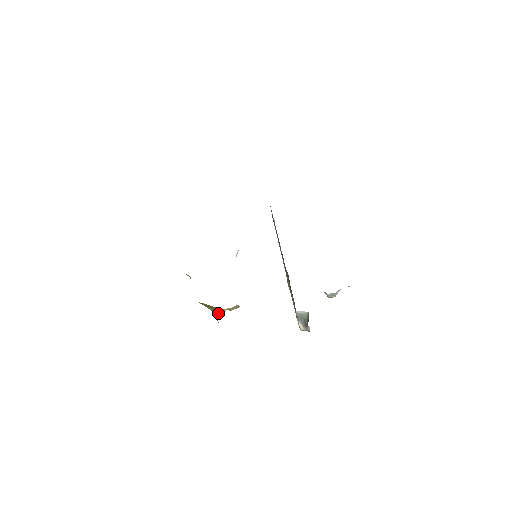
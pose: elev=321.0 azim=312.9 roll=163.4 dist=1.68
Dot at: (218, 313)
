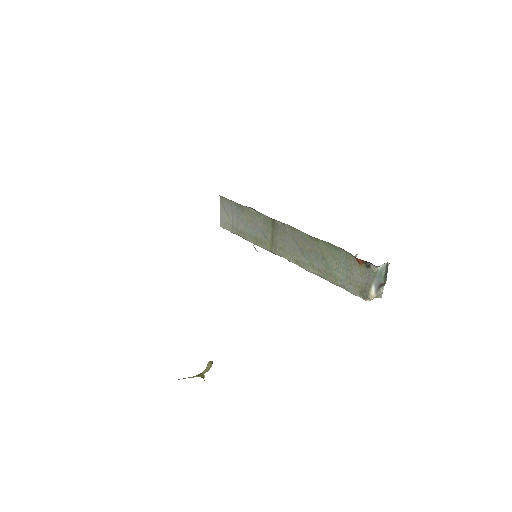
Dot at: occluded
